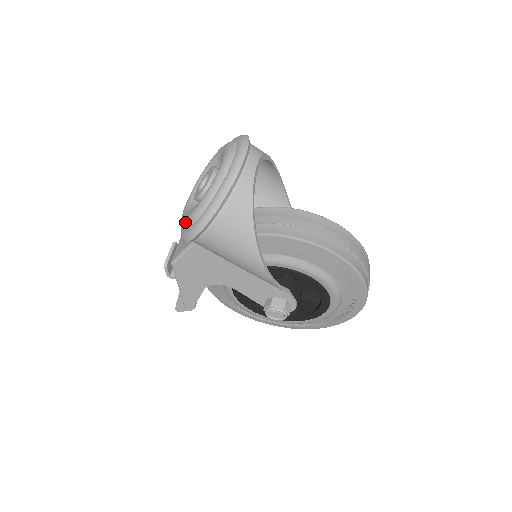
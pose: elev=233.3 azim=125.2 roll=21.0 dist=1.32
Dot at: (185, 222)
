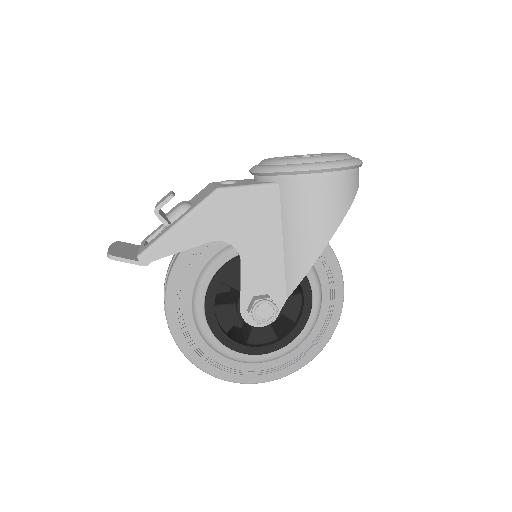
Dot at: (302, 158)
